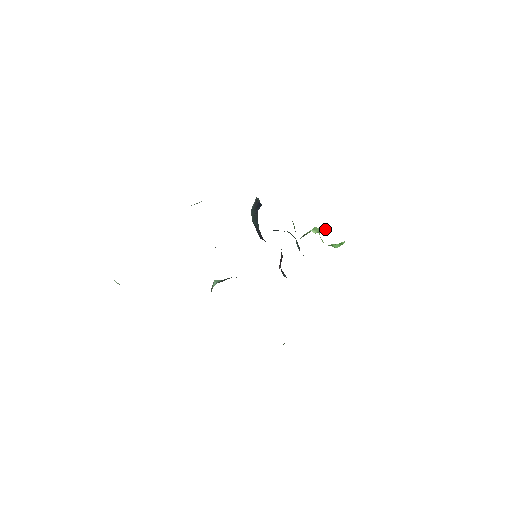
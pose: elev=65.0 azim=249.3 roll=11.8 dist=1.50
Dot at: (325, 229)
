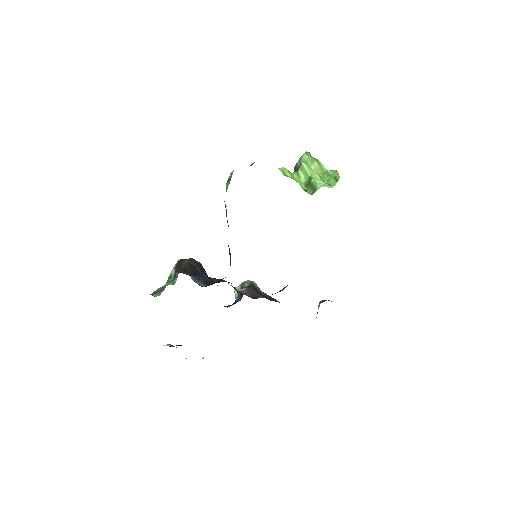
Dot at: (311, 182)
